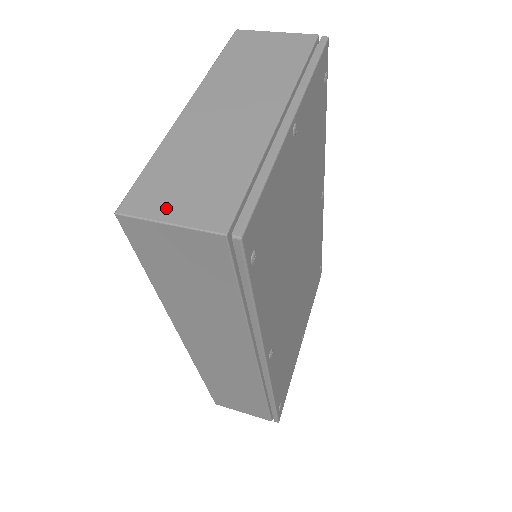
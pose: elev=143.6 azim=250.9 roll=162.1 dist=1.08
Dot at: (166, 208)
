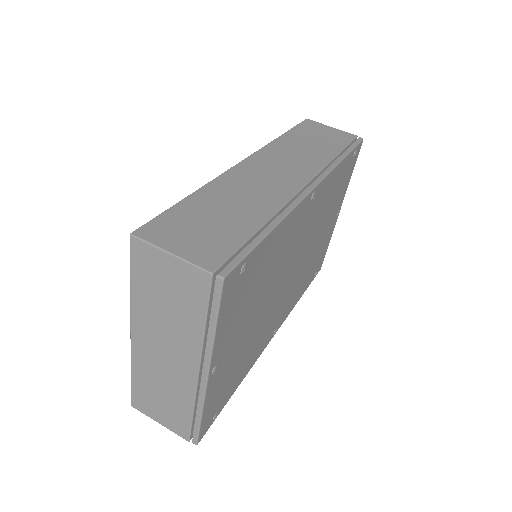
Dot at: (154, 415)
